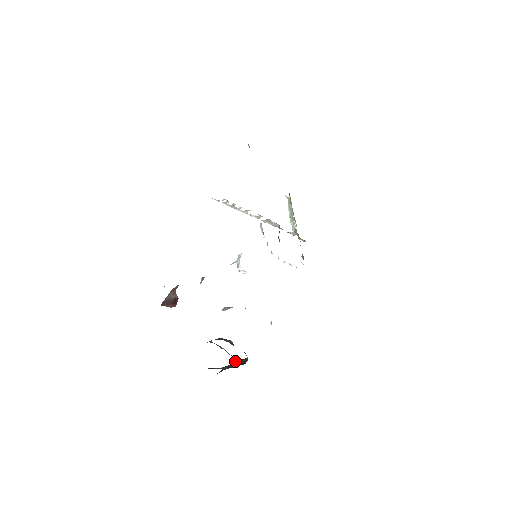
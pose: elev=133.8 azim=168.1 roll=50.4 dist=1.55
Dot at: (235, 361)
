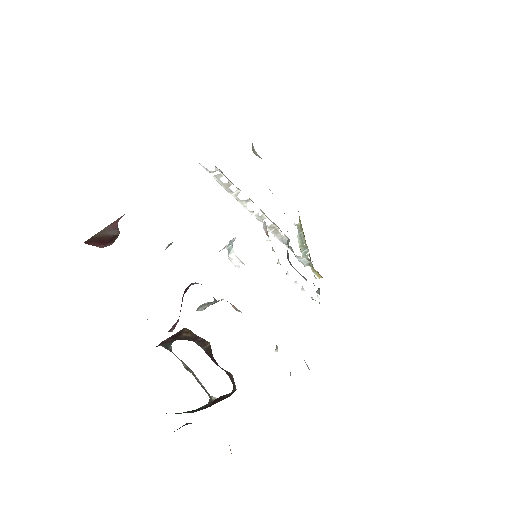
Dot at: (210, 400)
